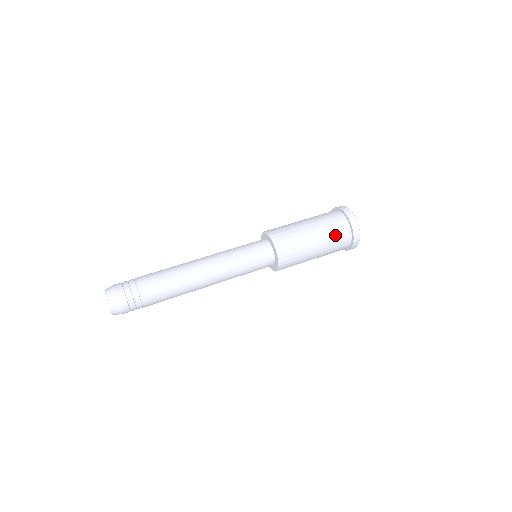
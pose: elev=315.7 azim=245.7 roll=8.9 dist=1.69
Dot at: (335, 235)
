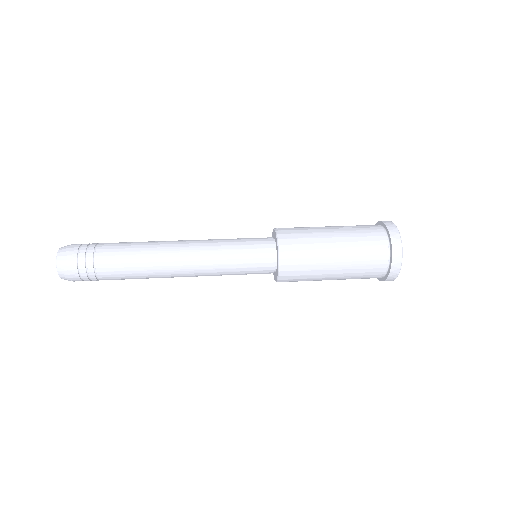
Dot at: (364, 242)
